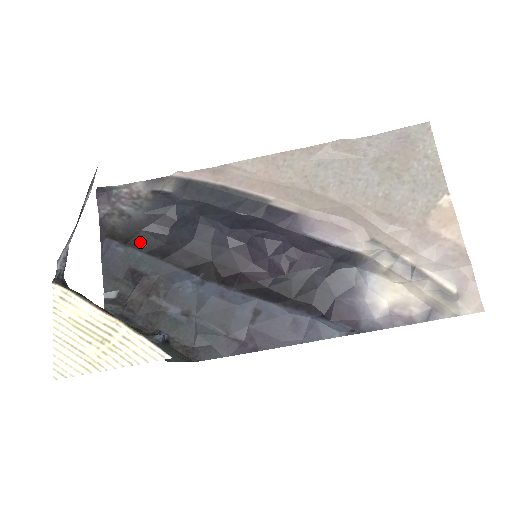
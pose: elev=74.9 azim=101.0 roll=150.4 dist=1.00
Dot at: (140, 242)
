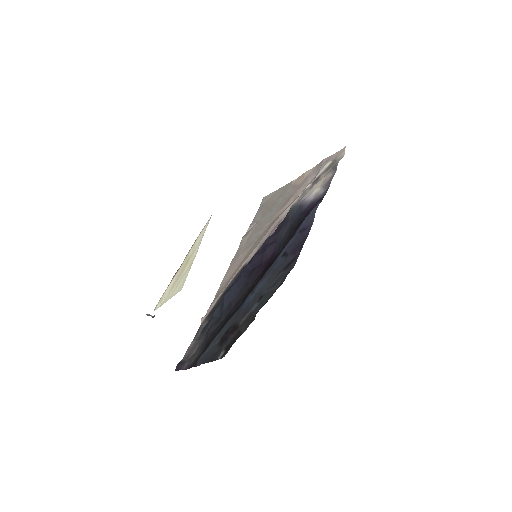
Dot at: (212, 337)
